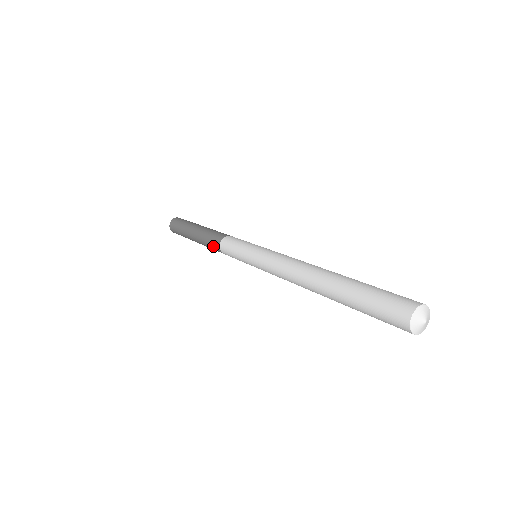
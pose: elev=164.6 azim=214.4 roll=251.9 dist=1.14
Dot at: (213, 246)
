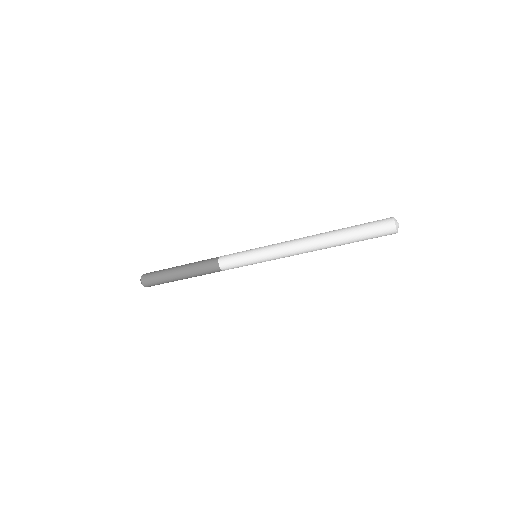
Dot at: (209, 260)
